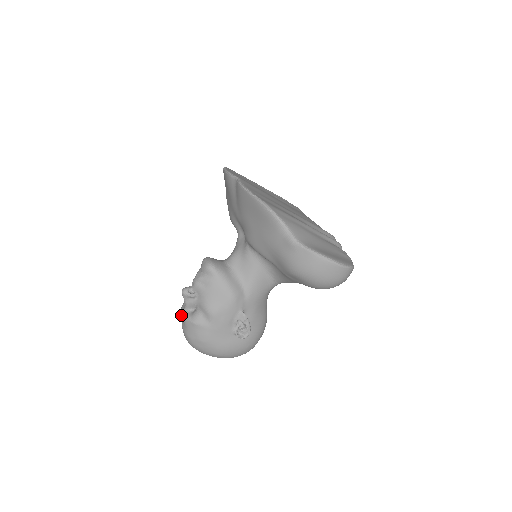
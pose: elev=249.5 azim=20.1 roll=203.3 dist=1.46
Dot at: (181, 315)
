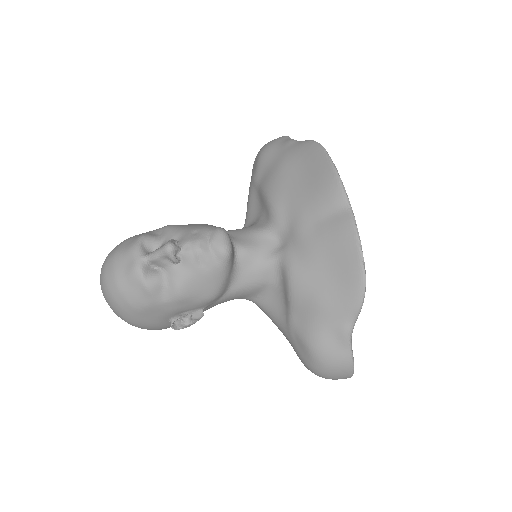
Dot at: (129, 255)
